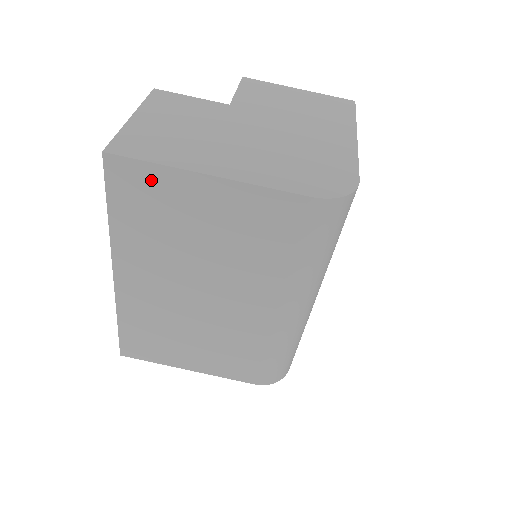
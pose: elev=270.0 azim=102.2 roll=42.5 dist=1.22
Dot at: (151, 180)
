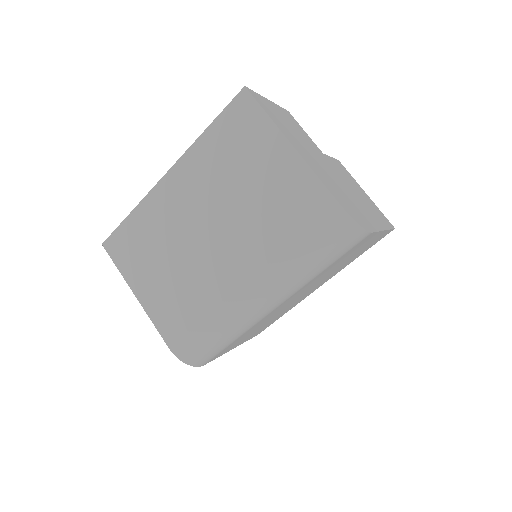
Dot at: (255, 123)
